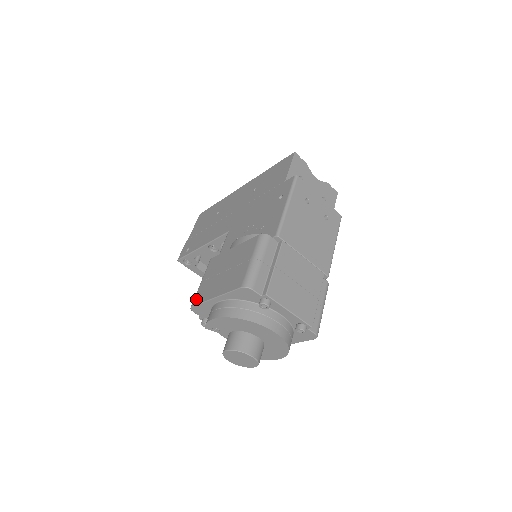
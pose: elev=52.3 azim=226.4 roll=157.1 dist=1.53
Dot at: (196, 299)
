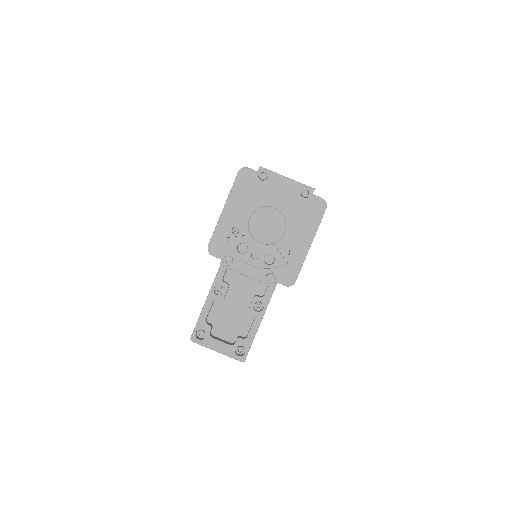
Dot at: occluded
